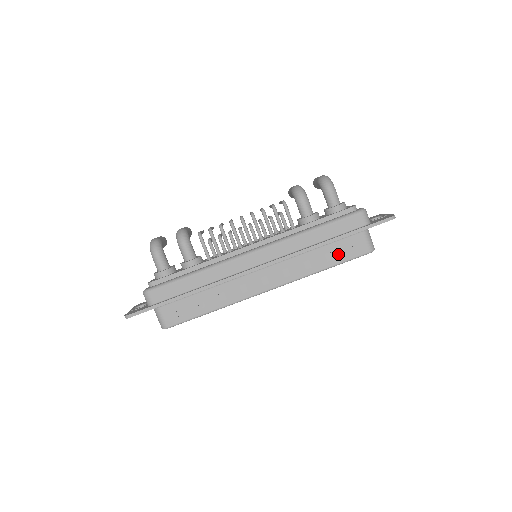
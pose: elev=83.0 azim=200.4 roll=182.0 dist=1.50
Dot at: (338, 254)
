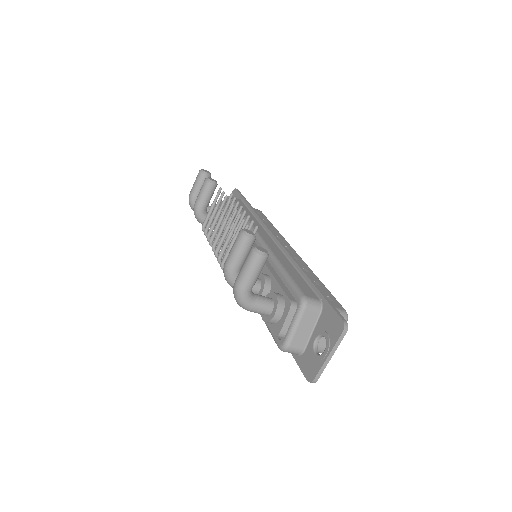
Dot at: occluded
